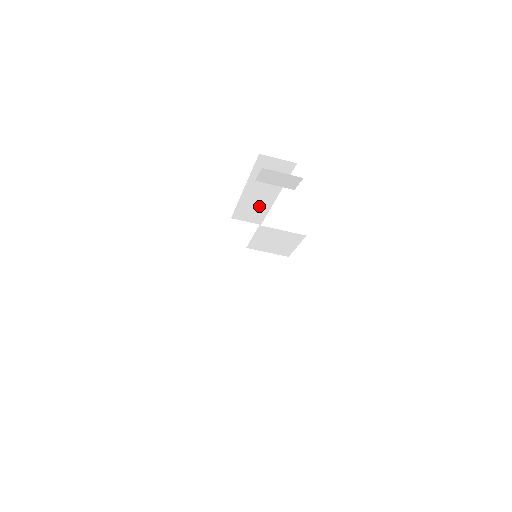
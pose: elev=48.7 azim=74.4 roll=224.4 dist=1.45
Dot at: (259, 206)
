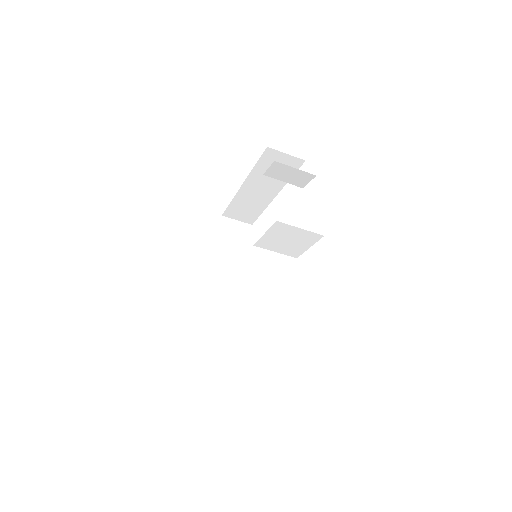
Dot at: (255, 204)
